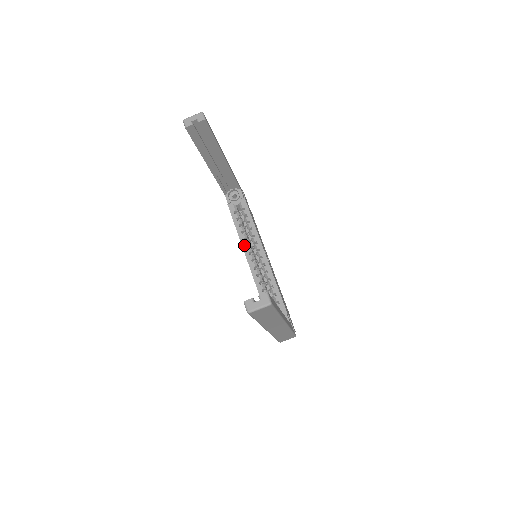
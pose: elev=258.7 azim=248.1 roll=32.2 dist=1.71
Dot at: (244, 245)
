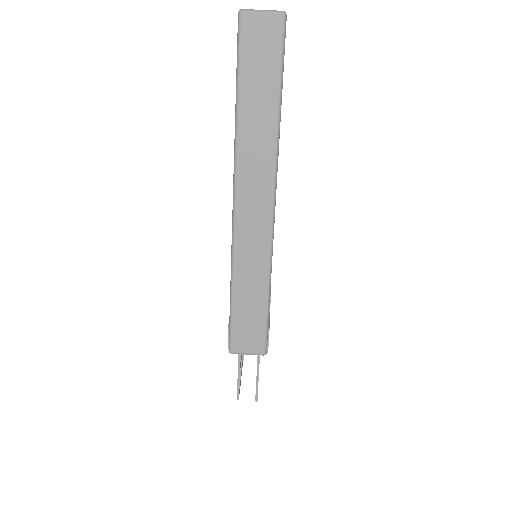
Dot at: occluded
